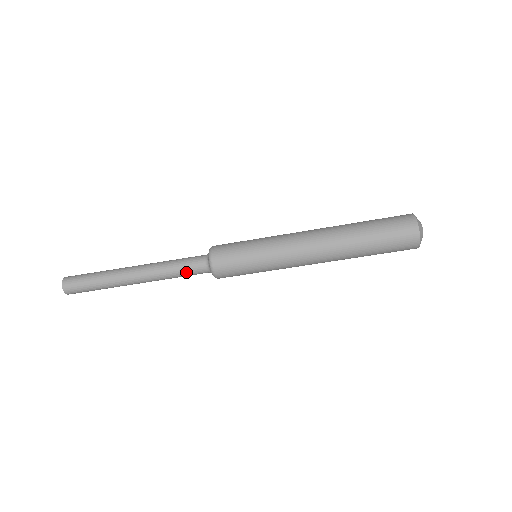
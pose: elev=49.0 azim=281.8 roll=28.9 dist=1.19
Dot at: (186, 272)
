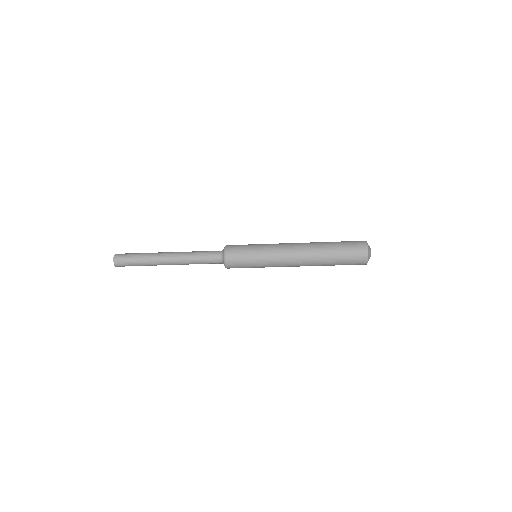
Dot at: (206, 261)
